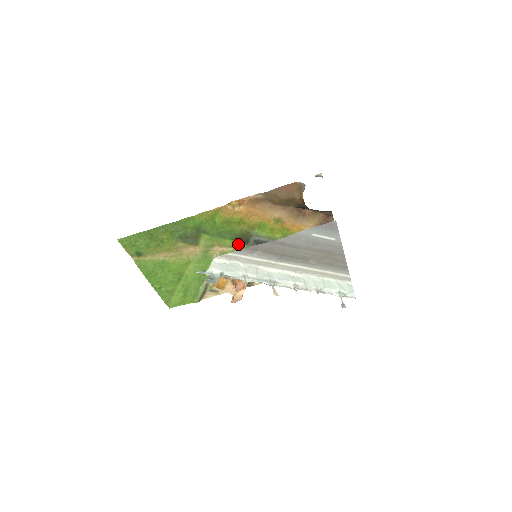
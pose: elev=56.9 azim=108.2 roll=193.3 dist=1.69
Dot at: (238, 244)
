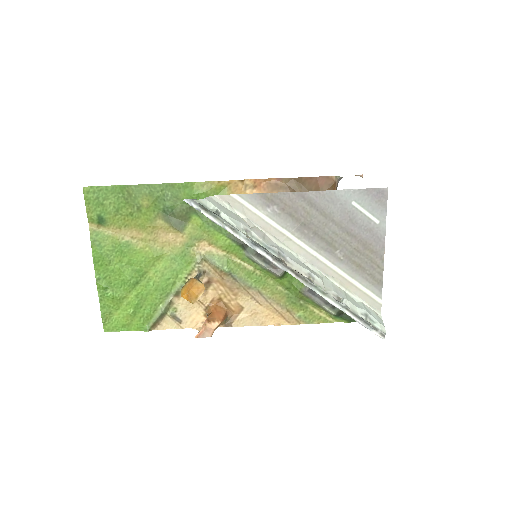
Dot at: (233, 247)
